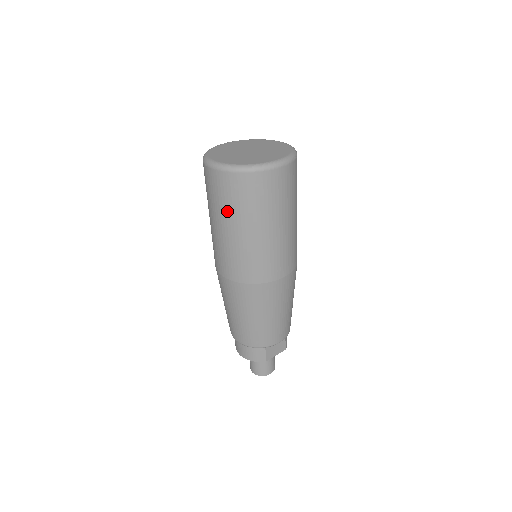
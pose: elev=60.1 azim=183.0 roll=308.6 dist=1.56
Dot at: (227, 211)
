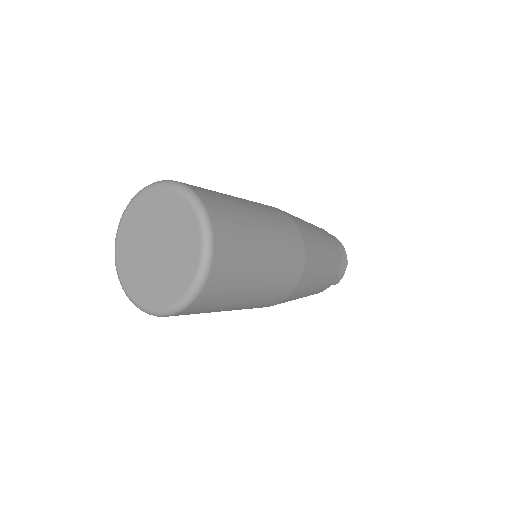
Dot at: occluded
